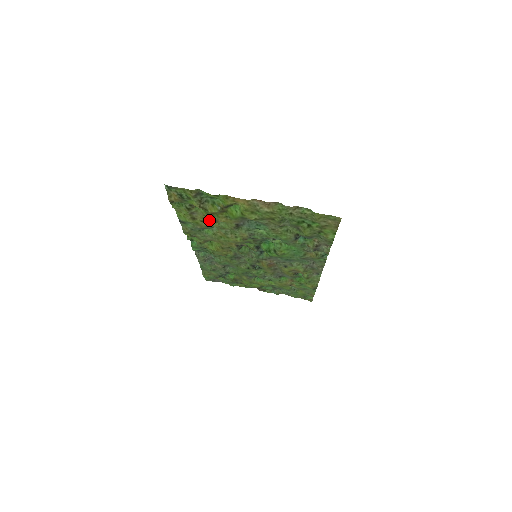
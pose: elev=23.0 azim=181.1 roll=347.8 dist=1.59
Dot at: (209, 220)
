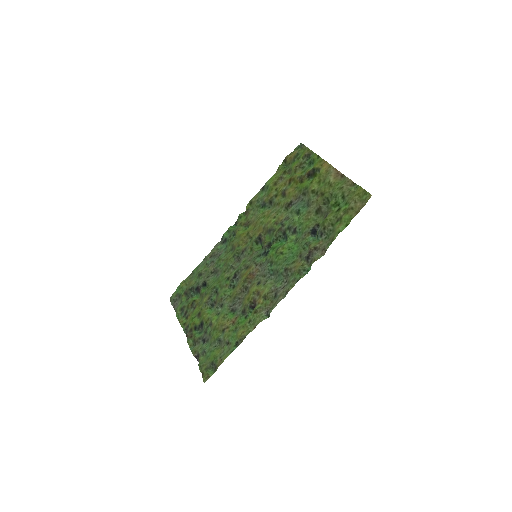
Dot at: (282, 189)
